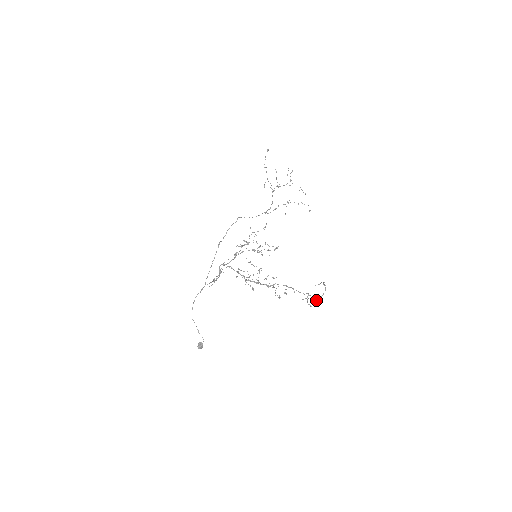
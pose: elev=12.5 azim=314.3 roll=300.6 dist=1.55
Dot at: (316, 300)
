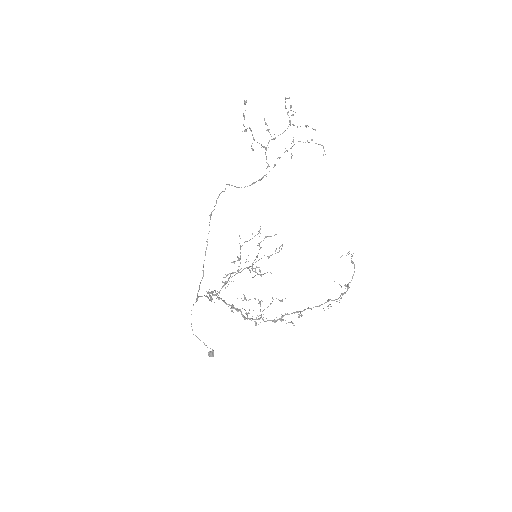
Dot at: (343, 294)
